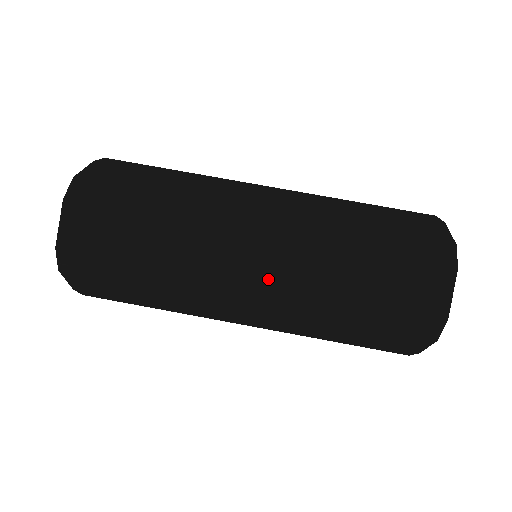
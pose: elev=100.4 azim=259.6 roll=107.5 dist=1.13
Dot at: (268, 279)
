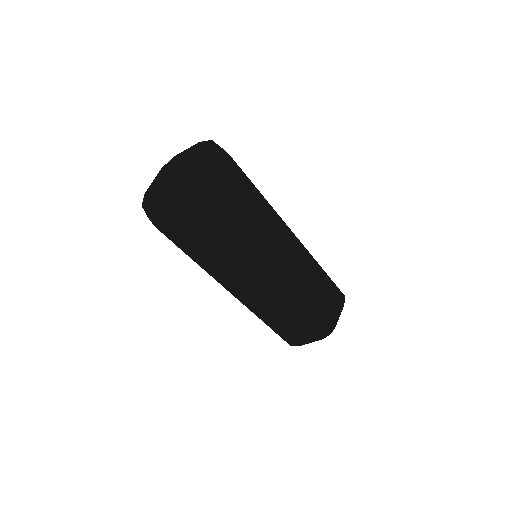
Dot at: (253, 298)
